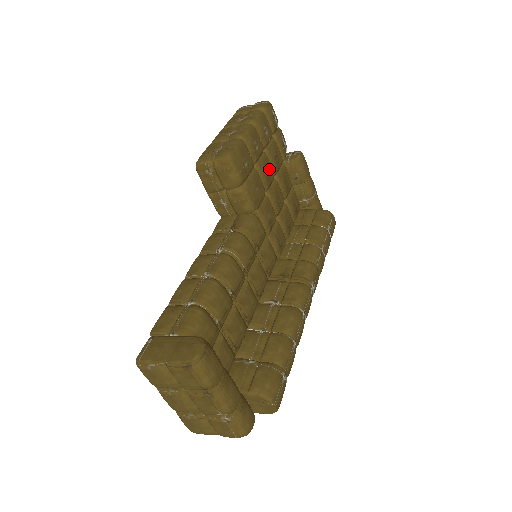
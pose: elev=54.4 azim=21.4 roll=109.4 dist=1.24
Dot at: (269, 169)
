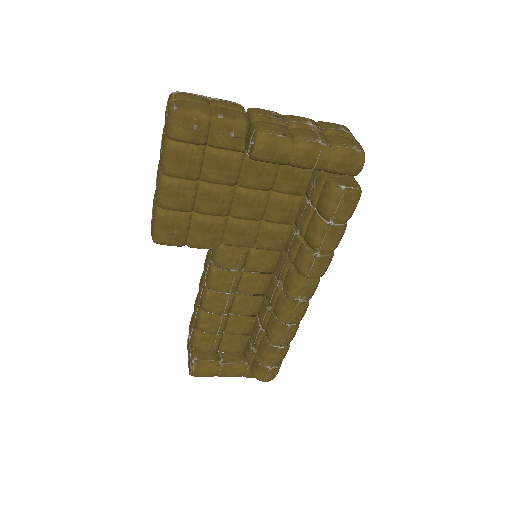
Dot at: (217, 197)
